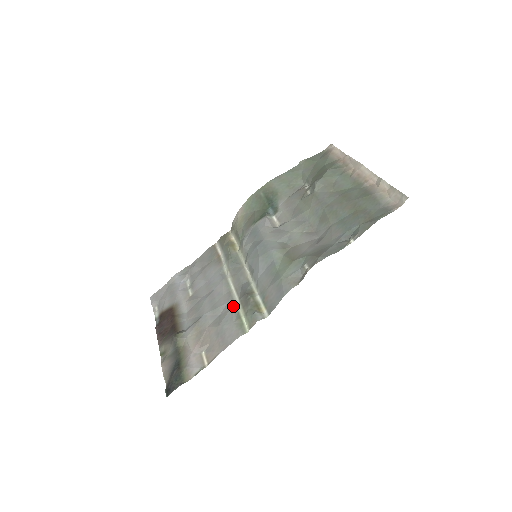
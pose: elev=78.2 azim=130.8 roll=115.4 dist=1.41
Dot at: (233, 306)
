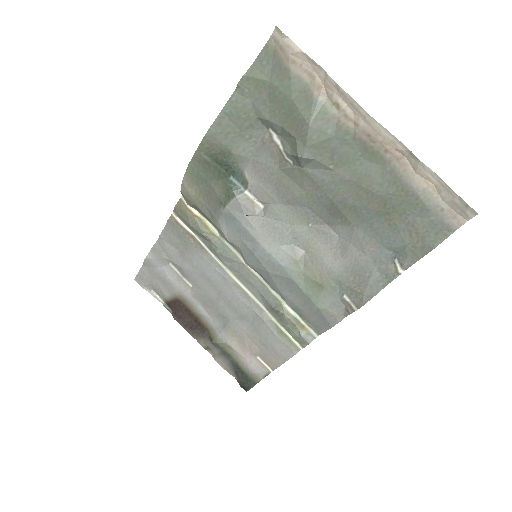
Dot at: (264, 318)
